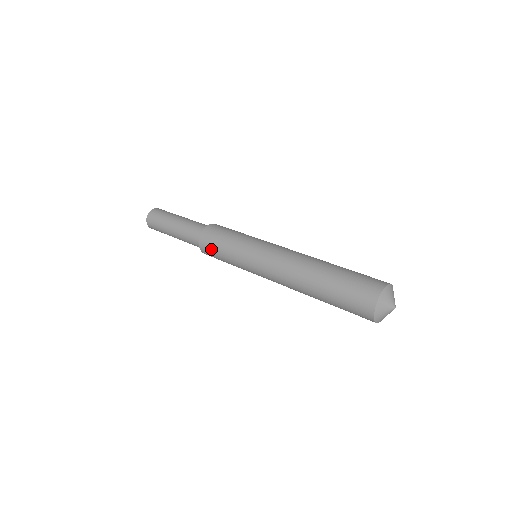
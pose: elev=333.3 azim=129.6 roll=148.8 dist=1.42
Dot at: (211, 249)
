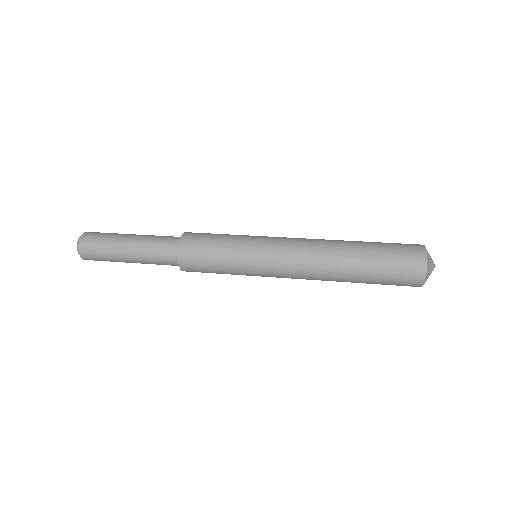
Dot at: (200, 270)
